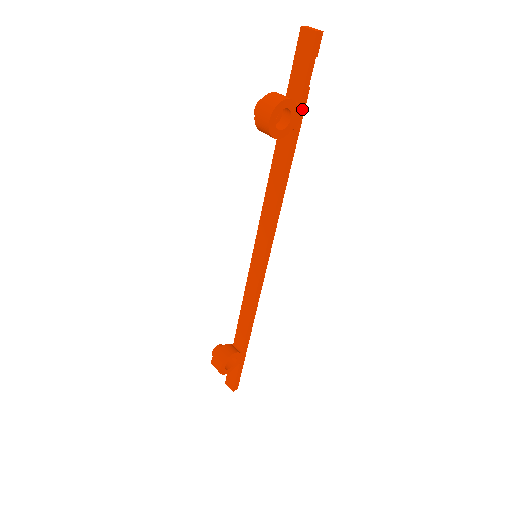
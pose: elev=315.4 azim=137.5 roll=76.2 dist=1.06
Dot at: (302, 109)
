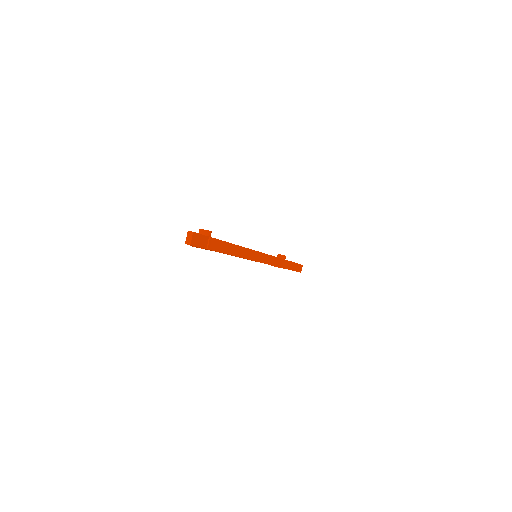
Dot at: (212, 250)
